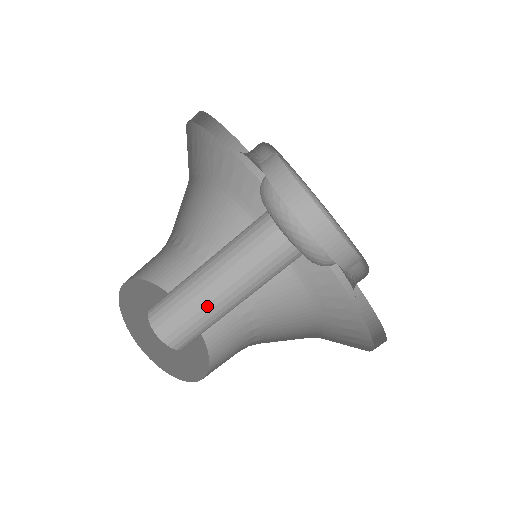
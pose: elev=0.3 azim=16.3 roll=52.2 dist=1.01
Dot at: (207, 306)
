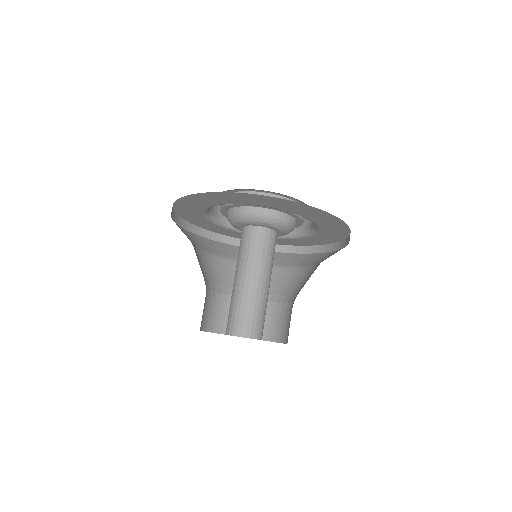
Dot at: (266, 299)
